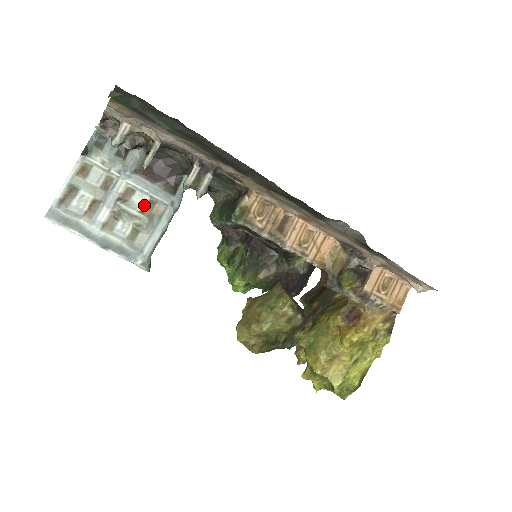
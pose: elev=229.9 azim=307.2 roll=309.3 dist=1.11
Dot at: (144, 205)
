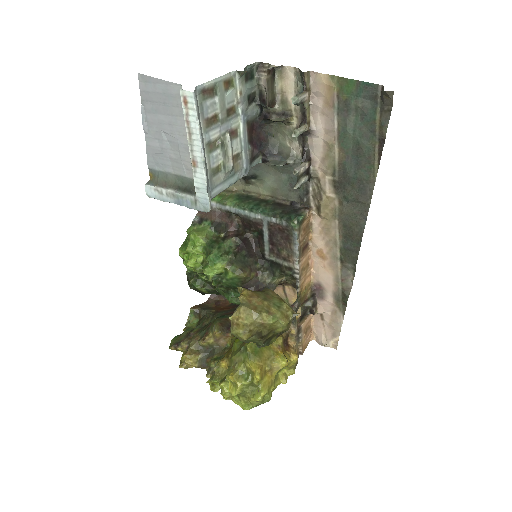
Dot at: (234, 153)
